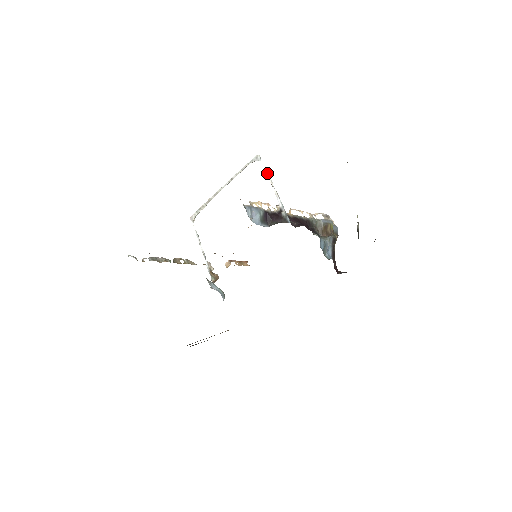
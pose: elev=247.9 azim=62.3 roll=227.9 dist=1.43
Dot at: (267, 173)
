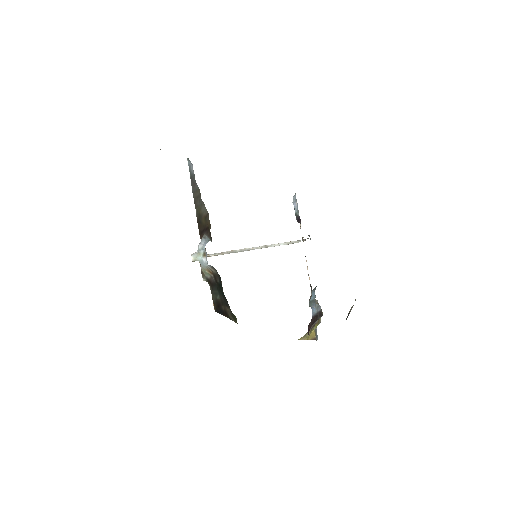
Dot at: occluded
